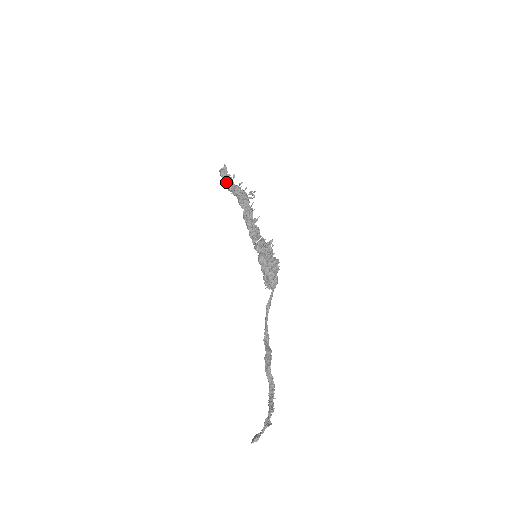
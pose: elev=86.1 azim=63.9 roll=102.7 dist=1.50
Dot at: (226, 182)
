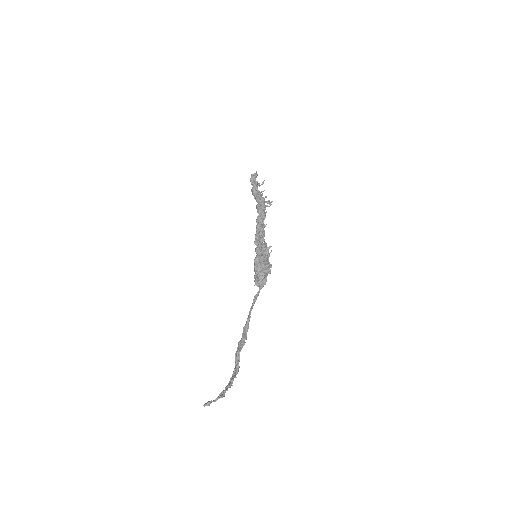
Dot at: occluded
